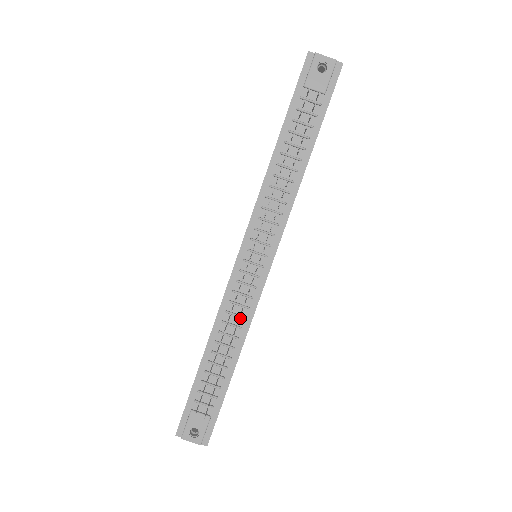
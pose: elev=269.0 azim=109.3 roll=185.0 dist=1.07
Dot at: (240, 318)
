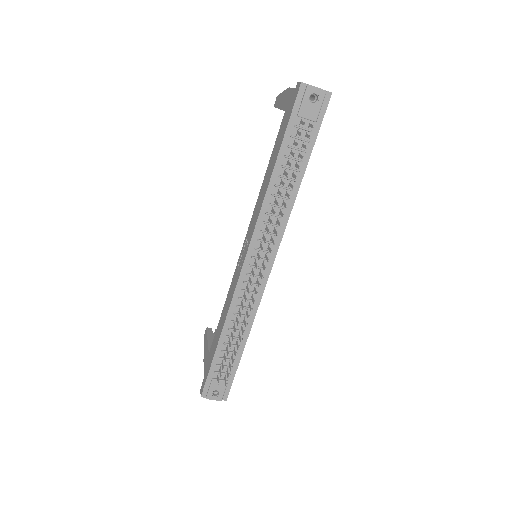
Dot at: (248, 309)
